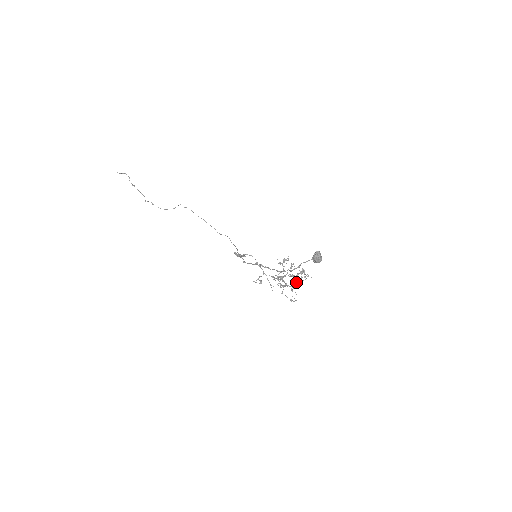
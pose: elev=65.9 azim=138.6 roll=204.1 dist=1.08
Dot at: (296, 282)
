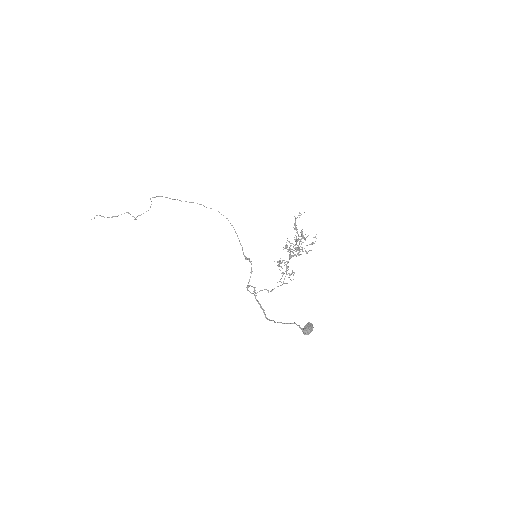
Dot at: occluded
